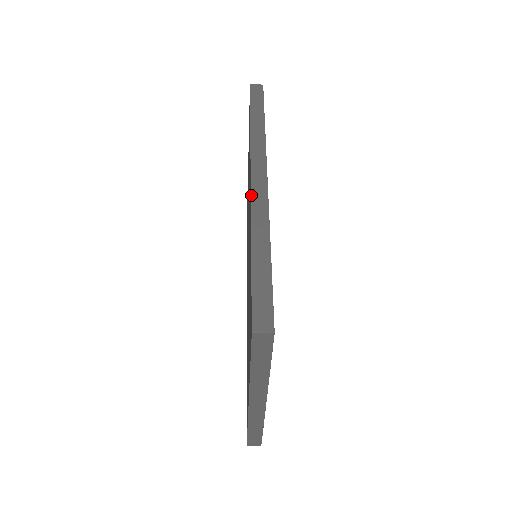
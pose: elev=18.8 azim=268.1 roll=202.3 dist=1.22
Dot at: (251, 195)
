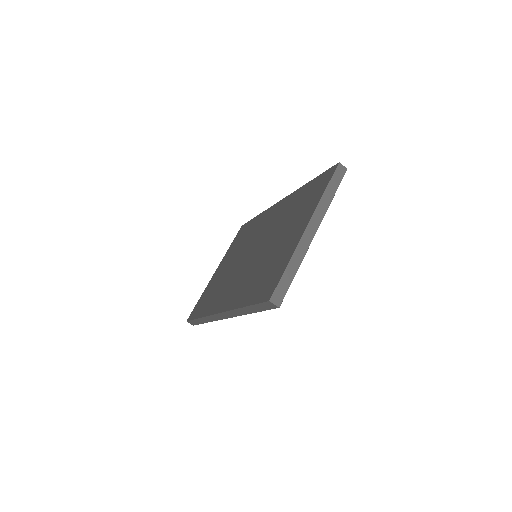
Dot at: (289, 195)
